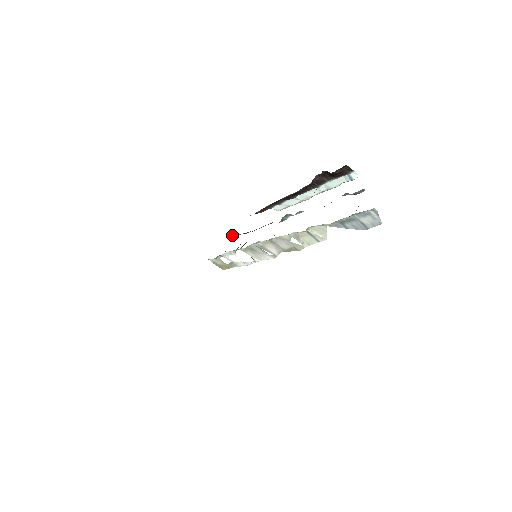
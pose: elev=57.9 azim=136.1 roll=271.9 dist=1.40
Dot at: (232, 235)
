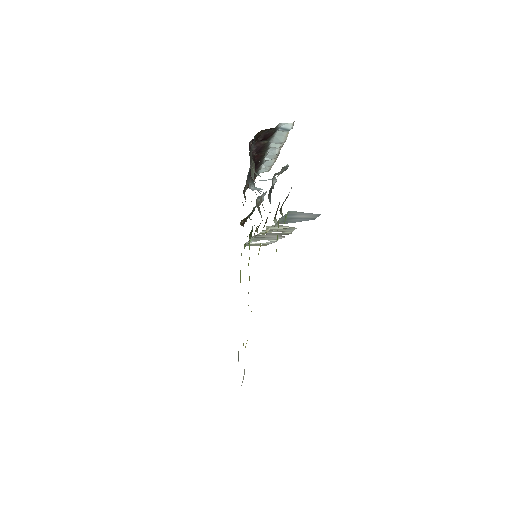
Dot at: (241, 221)
